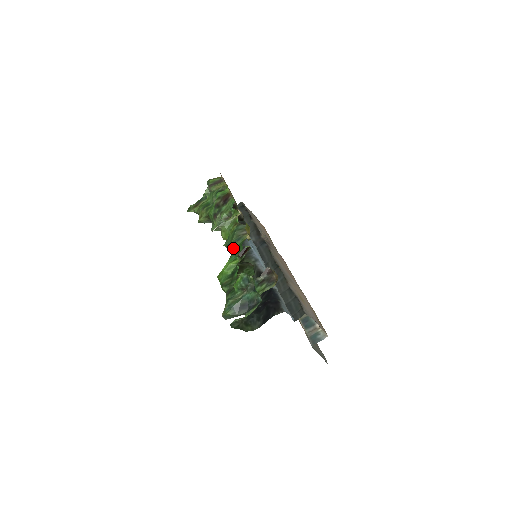
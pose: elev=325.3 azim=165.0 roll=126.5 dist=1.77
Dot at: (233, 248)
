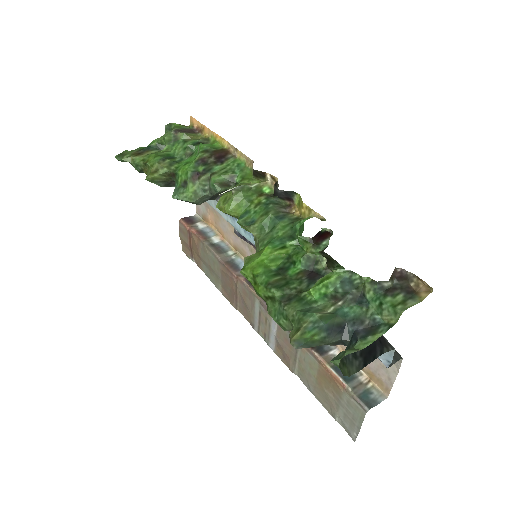
Dot at: (267, 229)
